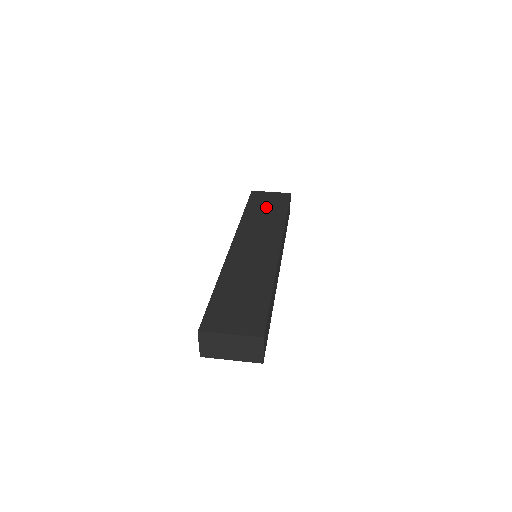
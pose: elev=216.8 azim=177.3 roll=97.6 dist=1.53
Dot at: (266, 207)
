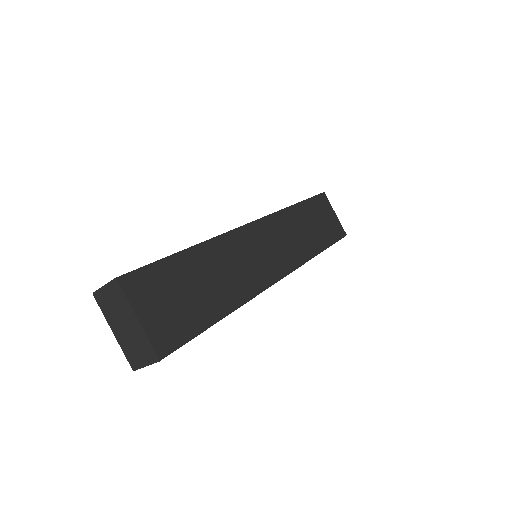
Dot at: (316, 223)
